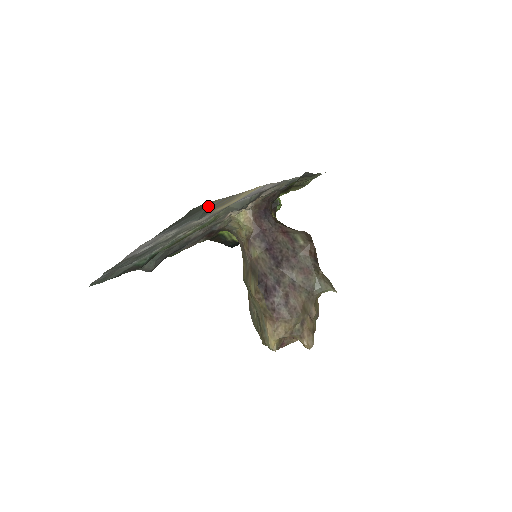
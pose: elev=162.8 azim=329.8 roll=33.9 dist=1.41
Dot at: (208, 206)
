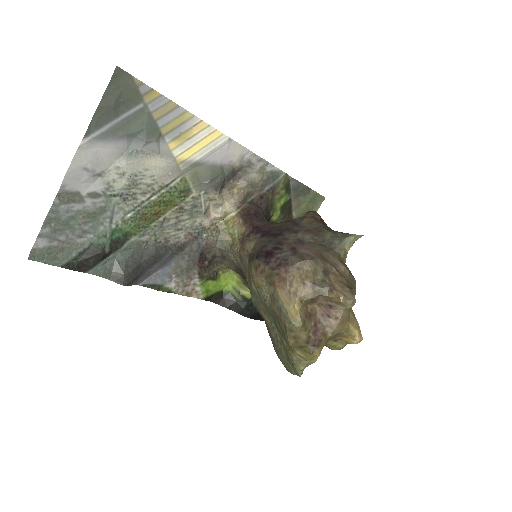
Dot at: (148, 103)
